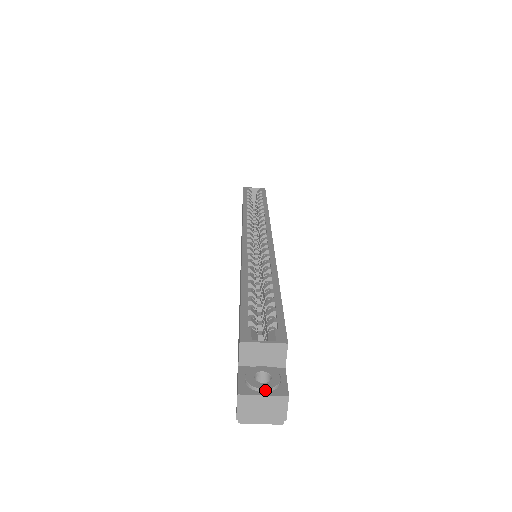
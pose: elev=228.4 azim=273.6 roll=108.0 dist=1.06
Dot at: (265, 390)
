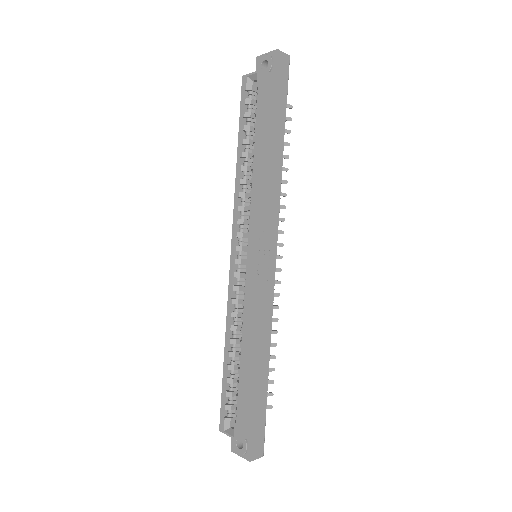
Dot at: (240, 454)
